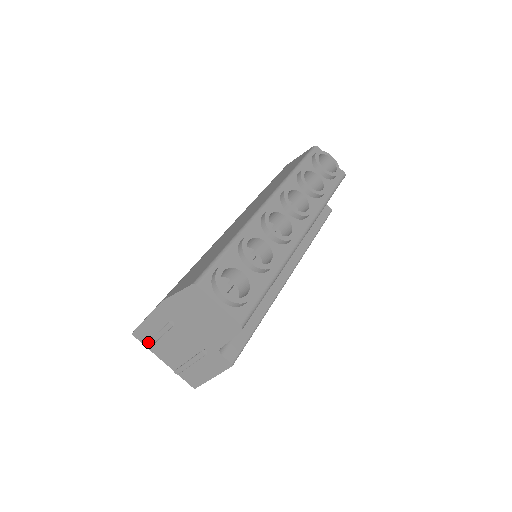
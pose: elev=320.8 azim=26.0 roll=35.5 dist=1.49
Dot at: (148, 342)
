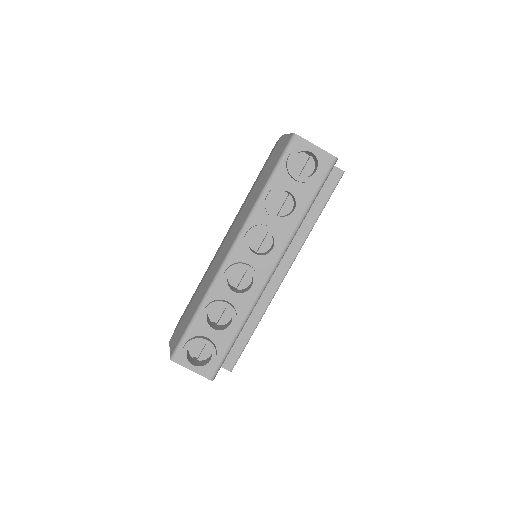
Dot at: occluded
